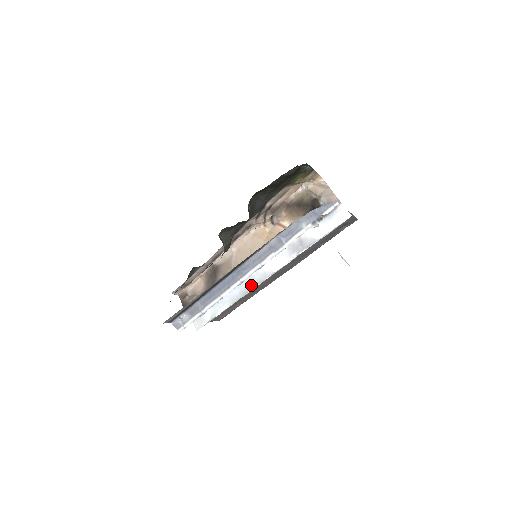
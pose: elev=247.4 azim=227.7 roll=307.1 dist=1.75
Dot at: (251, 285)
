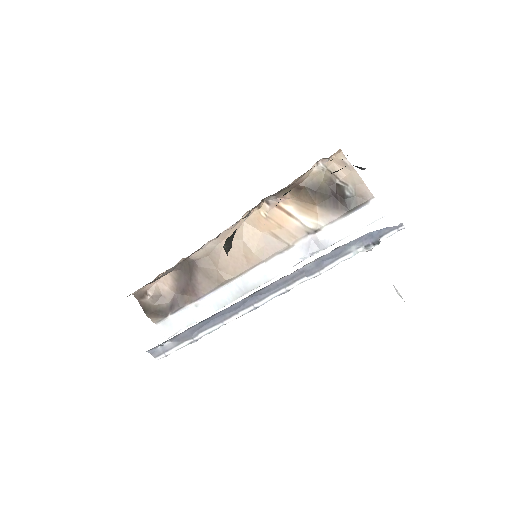
Dot at: (245, 289)
